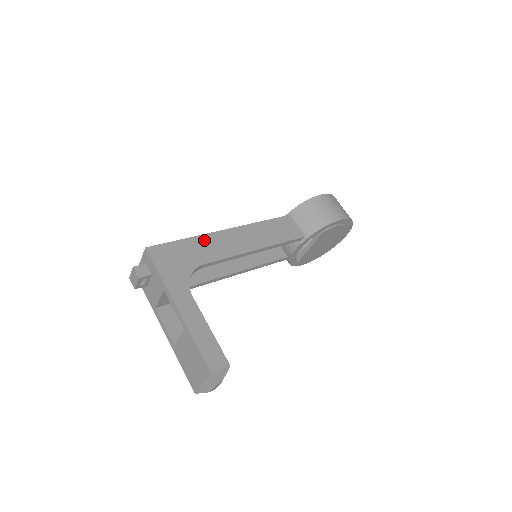
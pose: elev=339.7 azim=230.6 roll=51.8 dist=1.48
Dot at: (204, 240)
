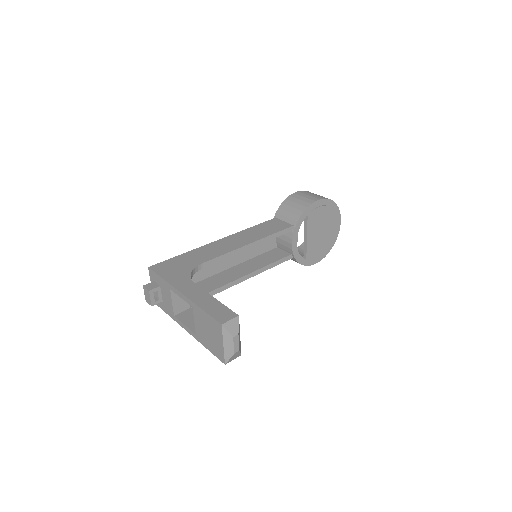
Dot at: (199, 251)
